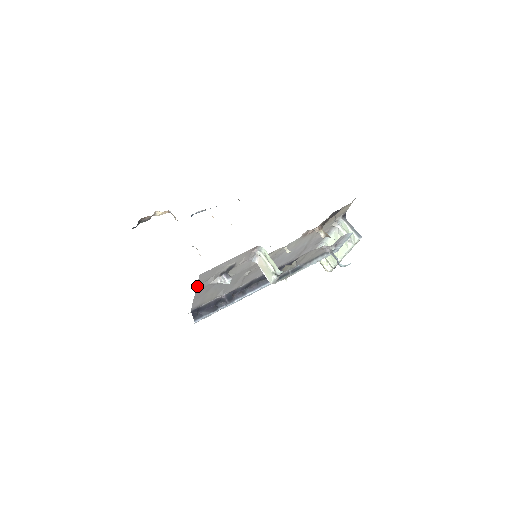
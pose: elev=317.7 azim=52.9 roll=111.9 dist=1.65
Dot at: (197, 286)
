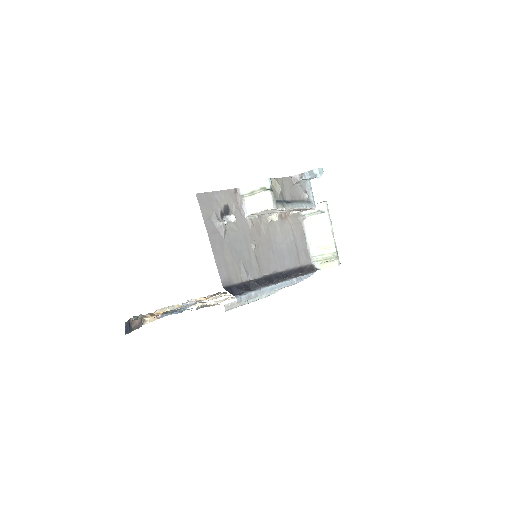
Dot at: (204, 221)
